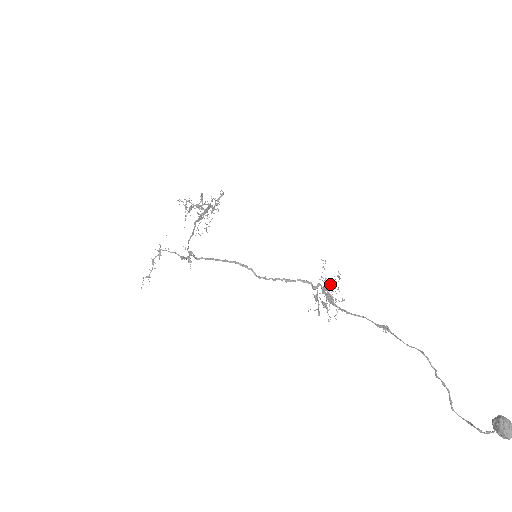
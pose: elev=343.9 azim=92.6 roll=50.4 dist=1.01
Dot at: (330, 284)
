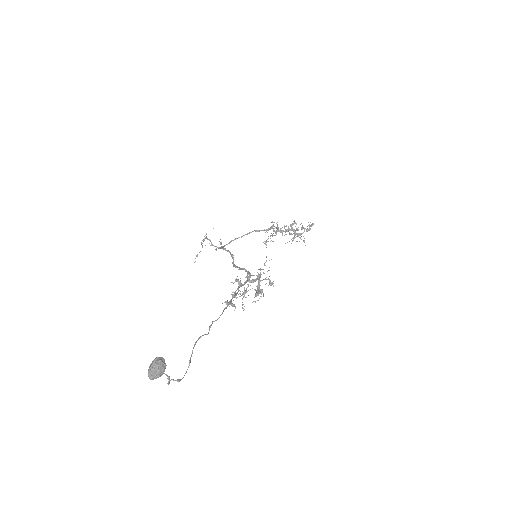
Dot at: (257, 276)
